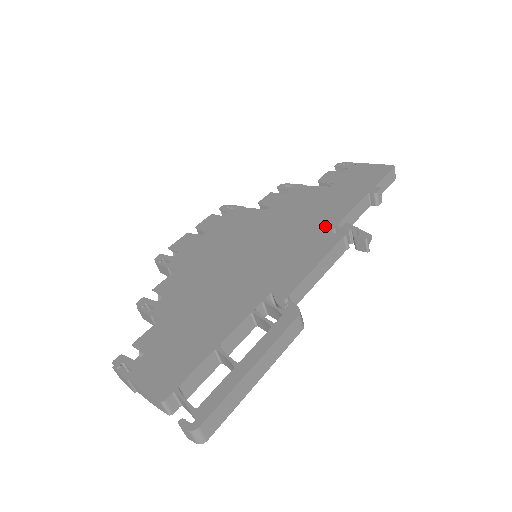
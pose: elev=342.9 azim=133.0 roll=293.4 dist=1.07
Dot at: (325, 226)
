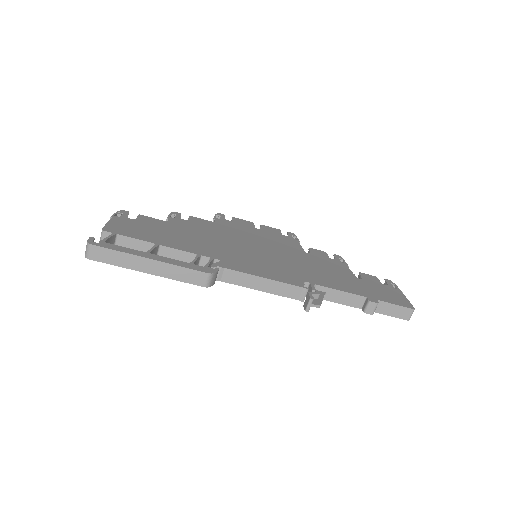
Dot at: (309, 278)
